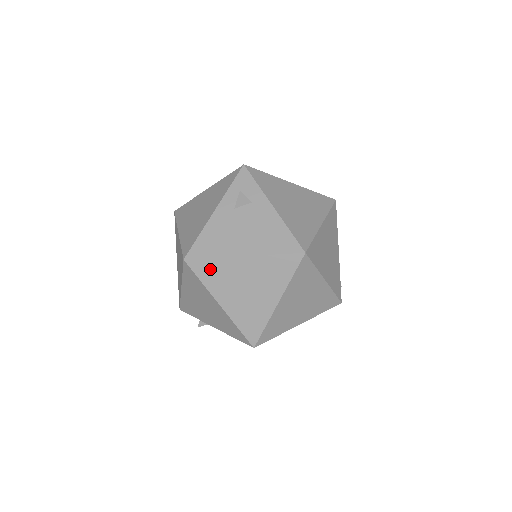
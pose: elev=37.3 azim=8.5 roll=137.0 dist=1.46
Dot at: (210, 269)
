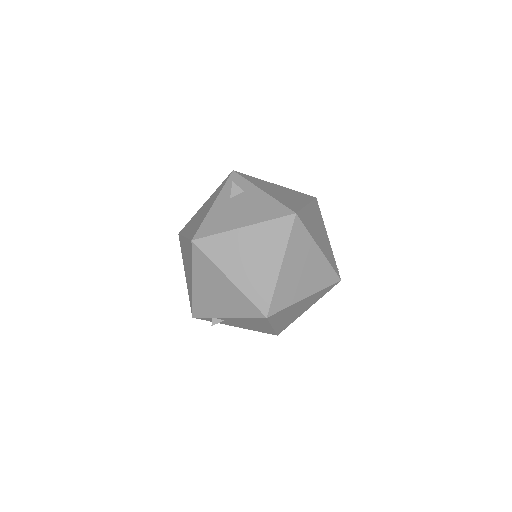
Dot at: (216, 245)
